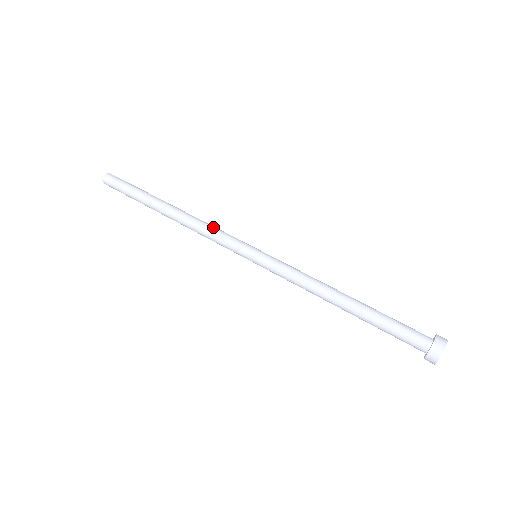
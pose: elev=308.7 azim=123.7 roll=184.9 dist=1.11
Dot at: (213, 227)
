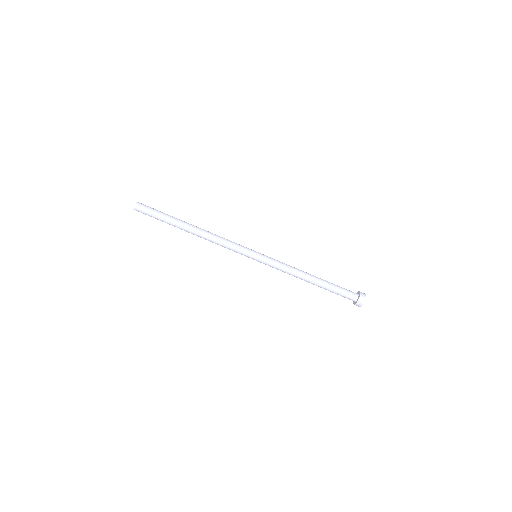
Dot at: (224, 245)
